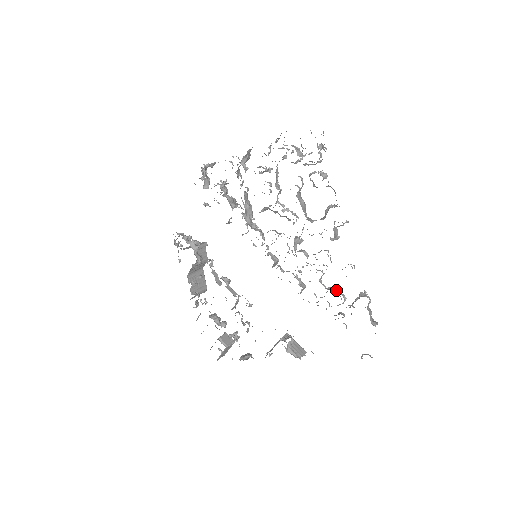
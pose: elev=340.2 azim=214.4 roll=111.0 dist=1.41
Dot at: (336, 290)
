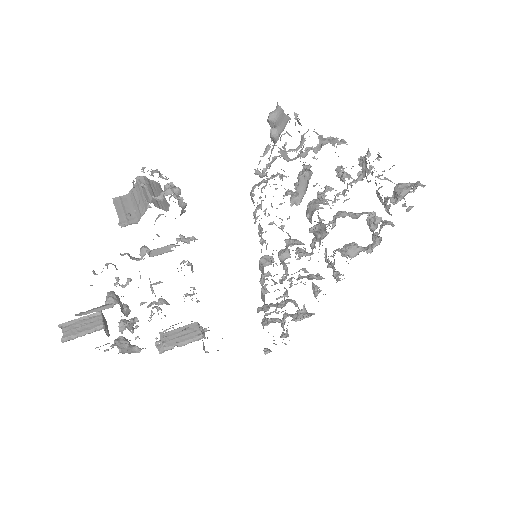
Dot at: occluded
